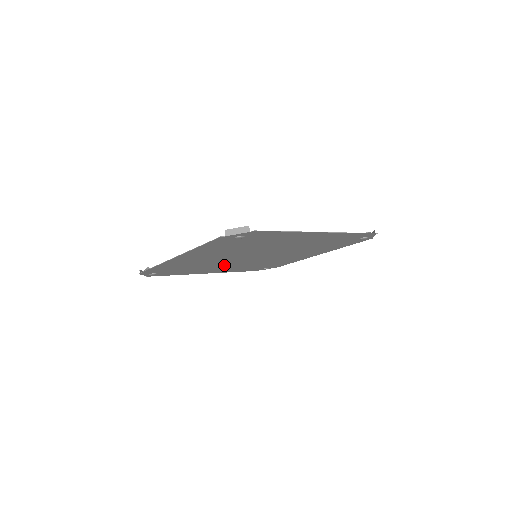
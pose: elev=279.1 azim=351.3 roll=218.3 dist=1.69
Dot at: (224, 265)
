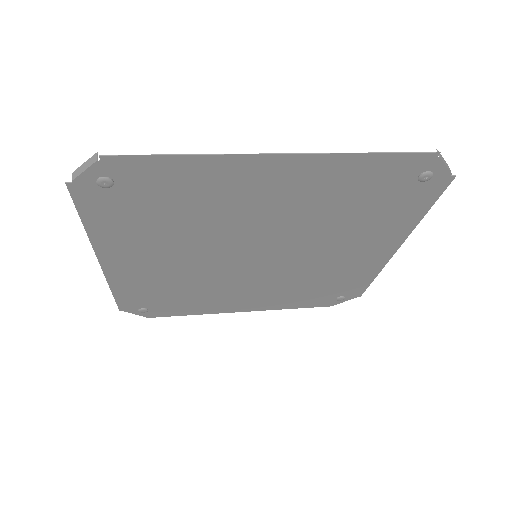
Dot at: (181, 252)
